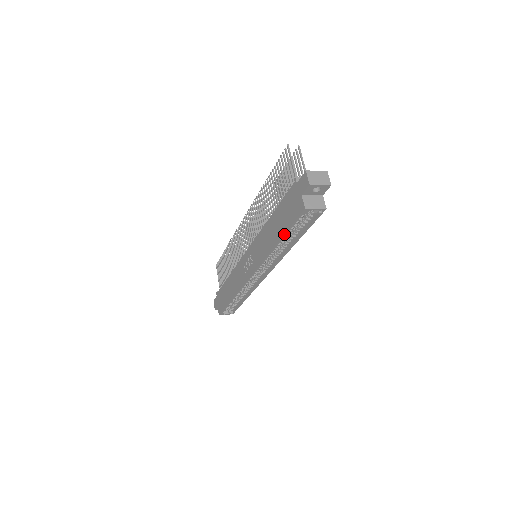
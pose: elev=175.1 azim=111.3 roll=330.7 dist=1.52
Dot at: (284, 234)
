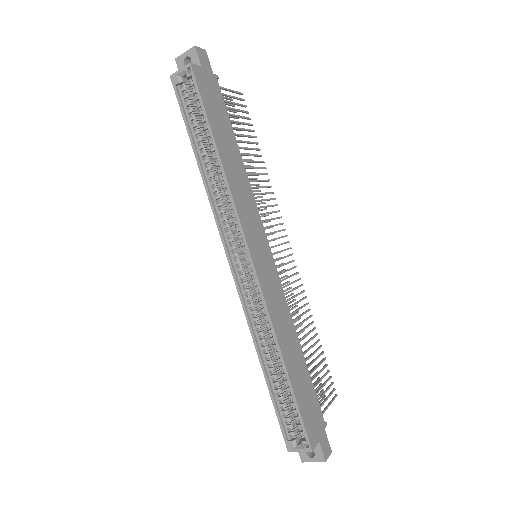
Dot at: (189, 136)
